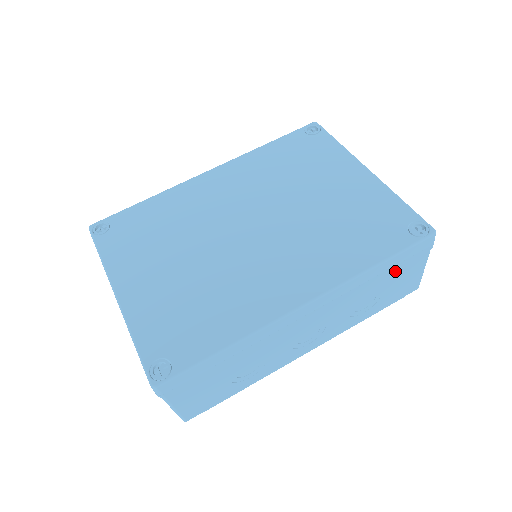
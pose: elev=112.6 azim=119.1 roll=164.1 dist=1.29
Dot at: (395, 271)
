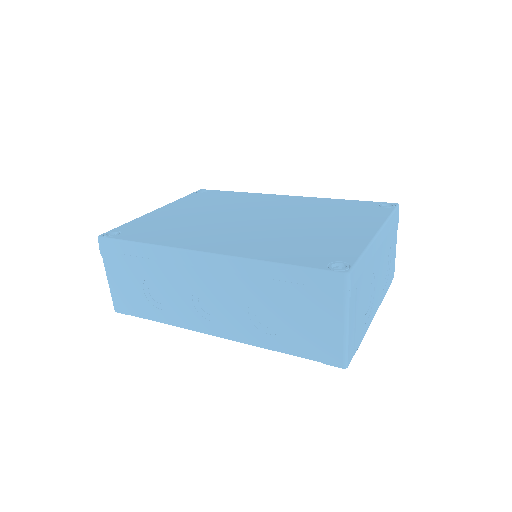
Dot at: (298, 294)
